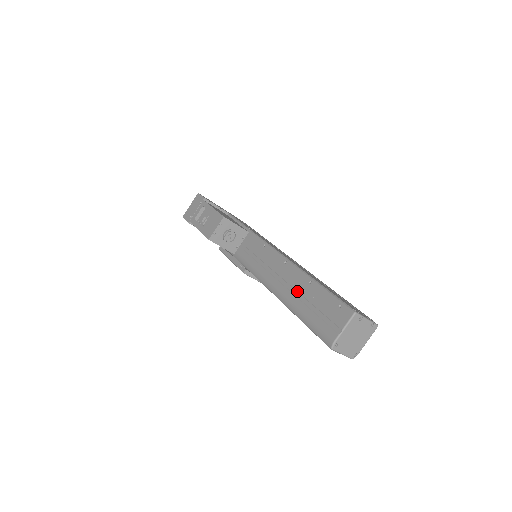
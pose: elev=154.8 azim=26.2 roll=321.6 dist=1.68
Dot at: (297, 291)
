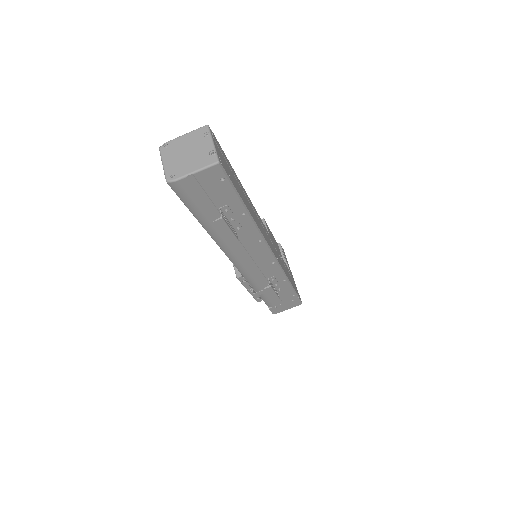
Dot at: occluded
